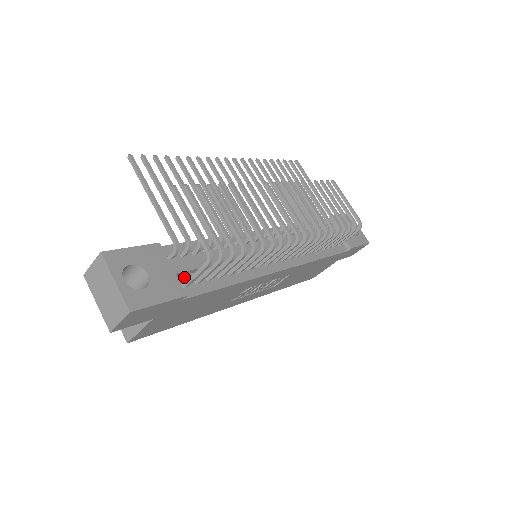
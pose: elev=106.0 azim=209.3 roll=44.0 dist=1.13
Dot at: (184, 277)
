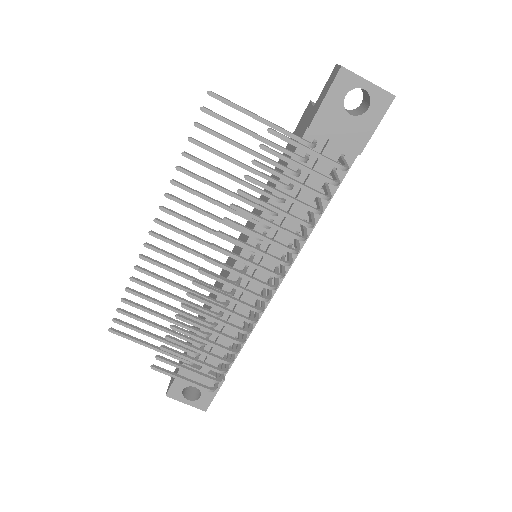
Dot at: (215, 362)
